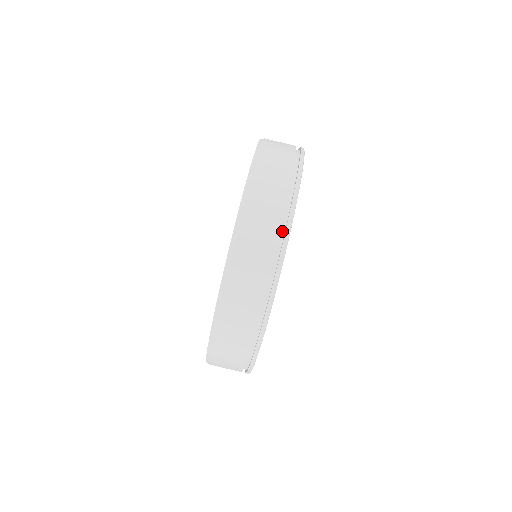
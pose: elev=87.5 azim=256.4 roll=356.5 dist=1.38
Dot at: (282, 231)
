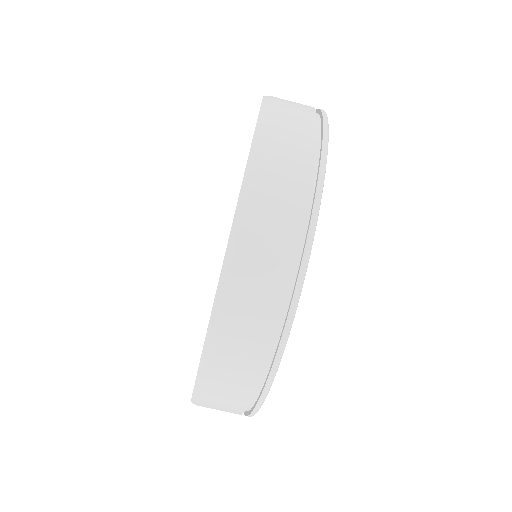
Dot at: (275, 340)
